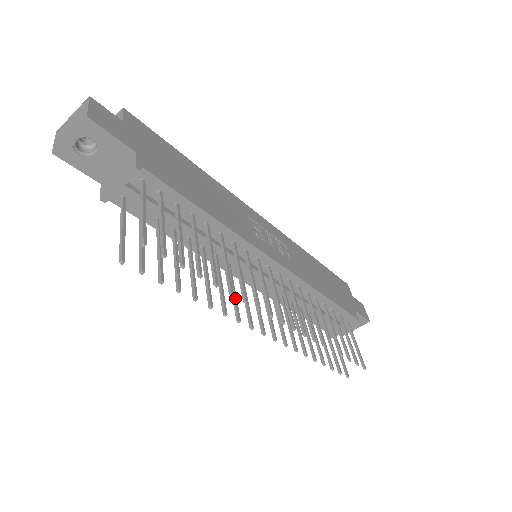
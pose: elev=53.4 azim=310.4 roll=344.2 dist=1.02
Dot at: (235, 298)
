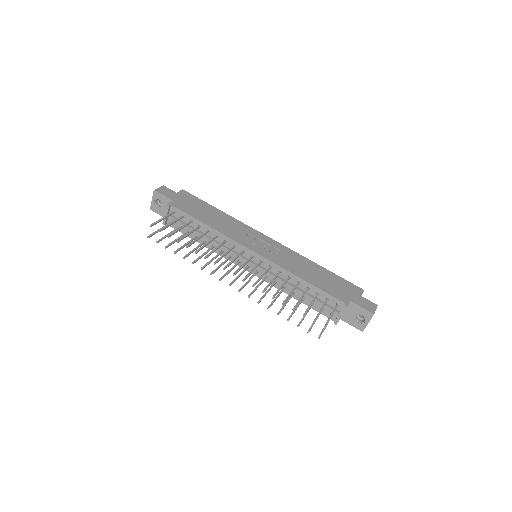
Dot at: (218, 267)
